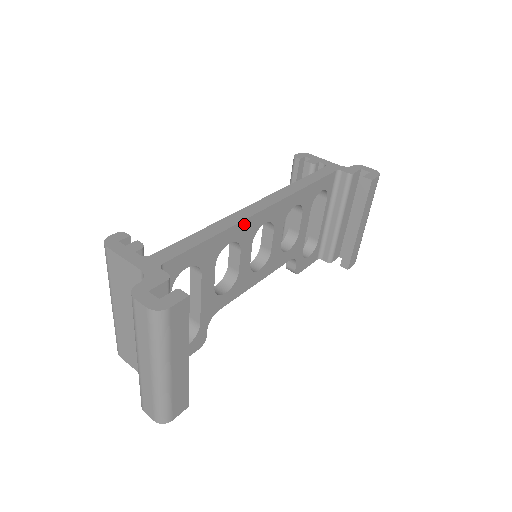
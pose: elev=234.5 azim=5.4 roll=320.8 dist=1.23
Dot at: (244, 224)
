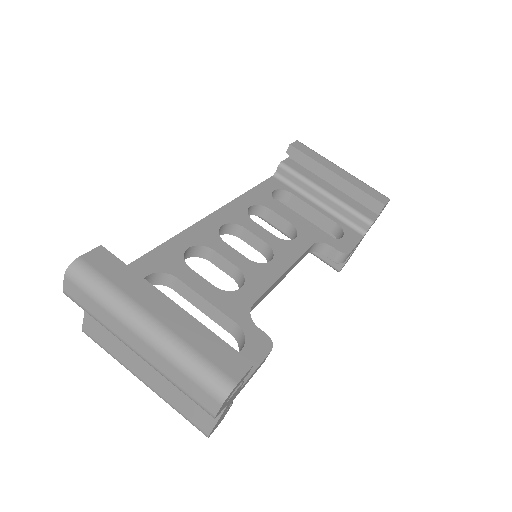
Dot at: (191, 232)
